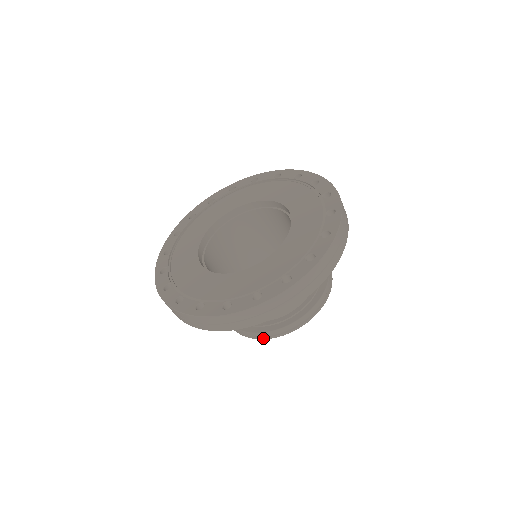
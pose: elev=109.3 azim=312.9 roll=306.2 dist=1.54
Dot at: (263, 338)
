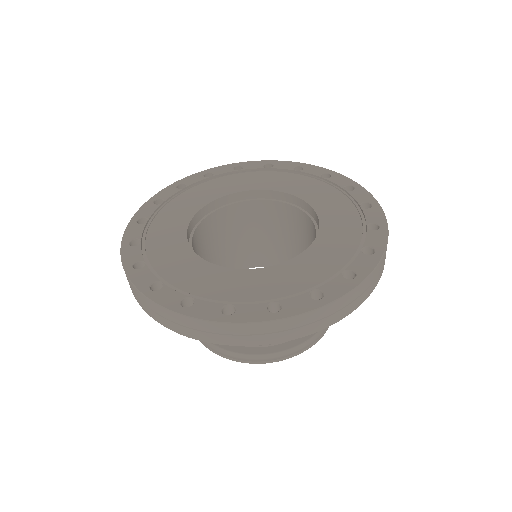
Dot at: (312, 345)
